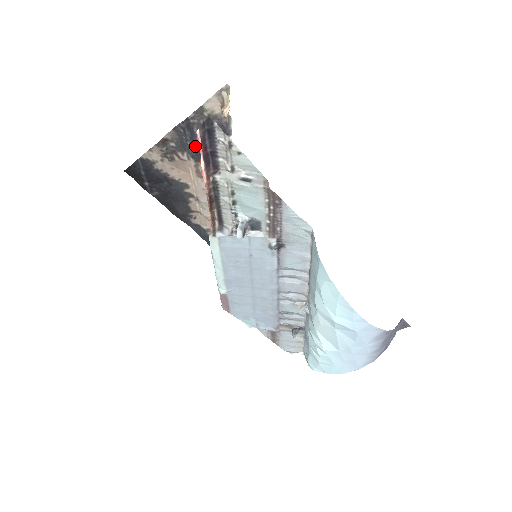
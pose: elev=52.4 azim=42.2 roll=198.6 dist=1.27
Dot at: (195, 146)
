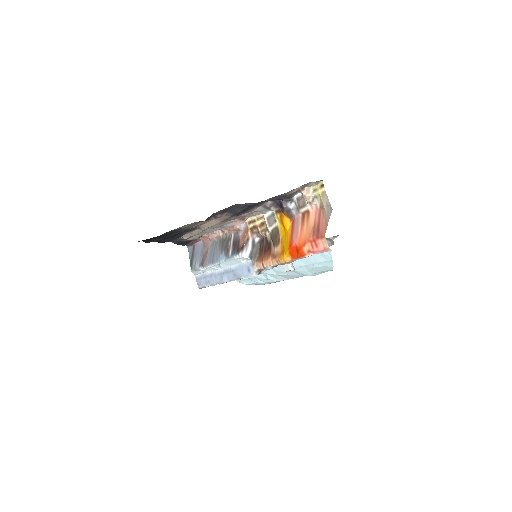
Dot at: (244, 210)
